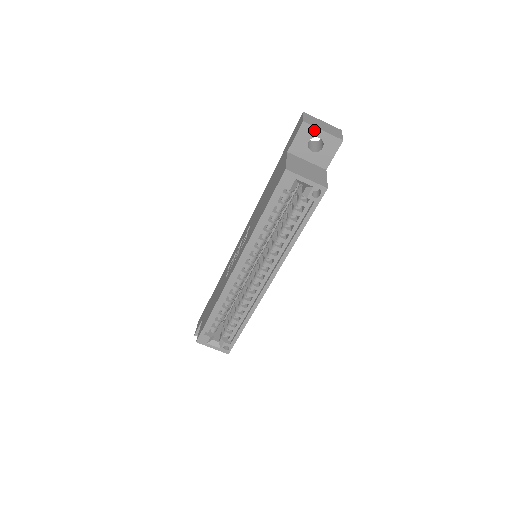
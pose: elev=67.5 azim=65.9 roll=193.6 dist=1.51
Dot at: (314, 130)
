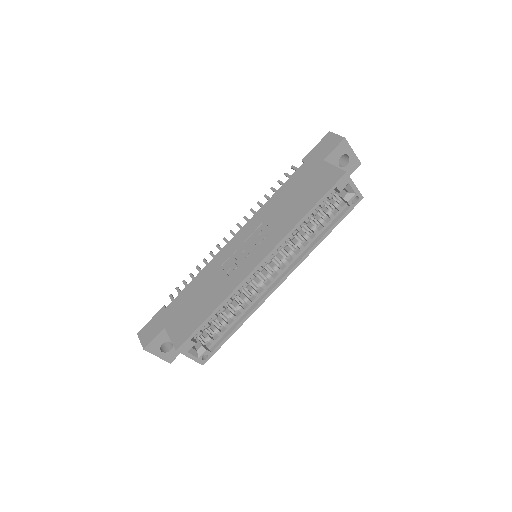
Dot at: (348, 148)
